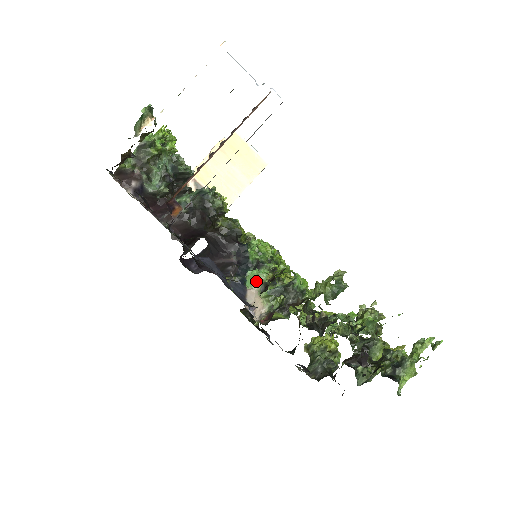
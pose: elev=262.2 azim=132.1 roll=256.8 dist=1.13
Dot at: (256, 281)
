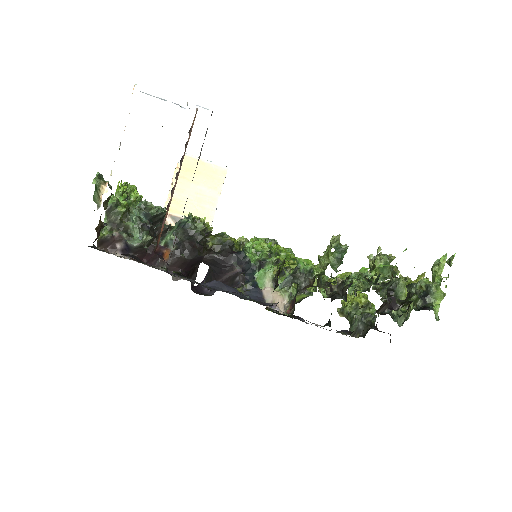
Dot at: (266, 279)
